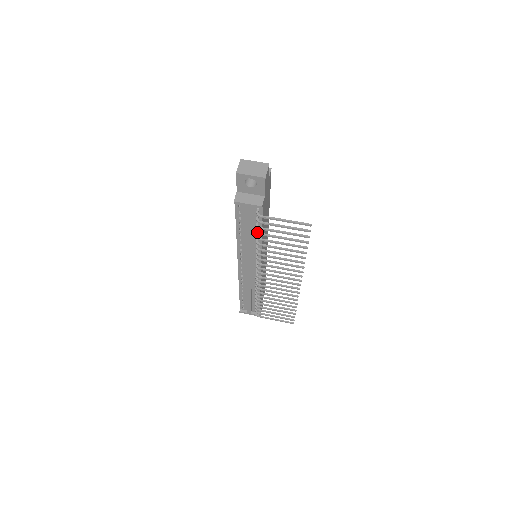
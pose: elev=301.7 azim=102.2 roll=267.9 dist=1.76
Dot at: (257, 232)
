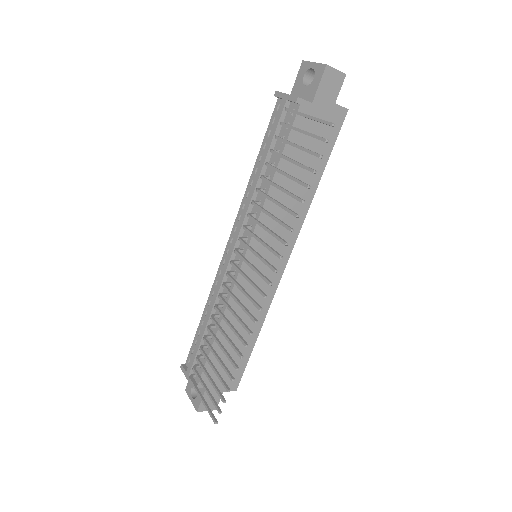
Dot at: (271, 149)
